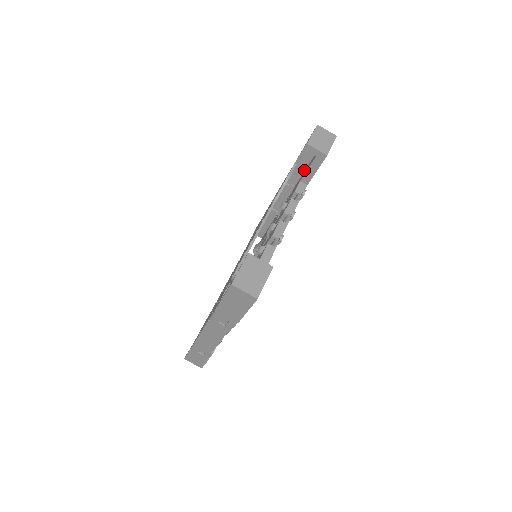
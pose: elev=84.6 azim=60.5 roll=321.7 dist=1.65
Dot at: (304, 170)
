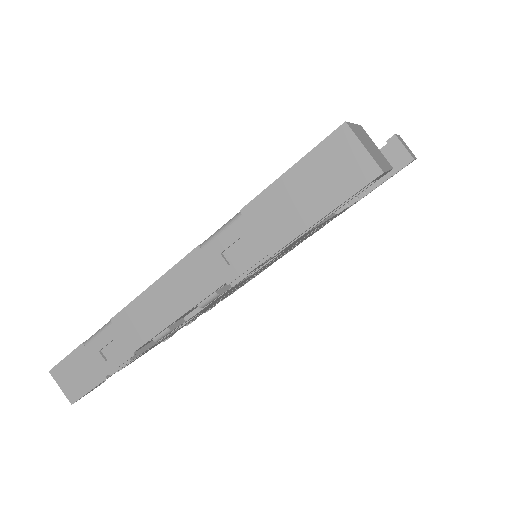
Dot at: occluded
